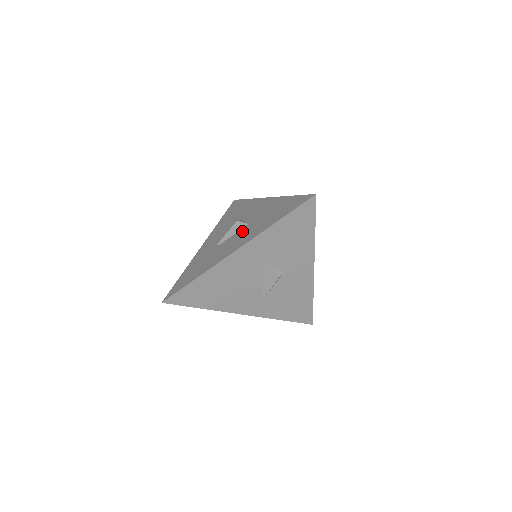
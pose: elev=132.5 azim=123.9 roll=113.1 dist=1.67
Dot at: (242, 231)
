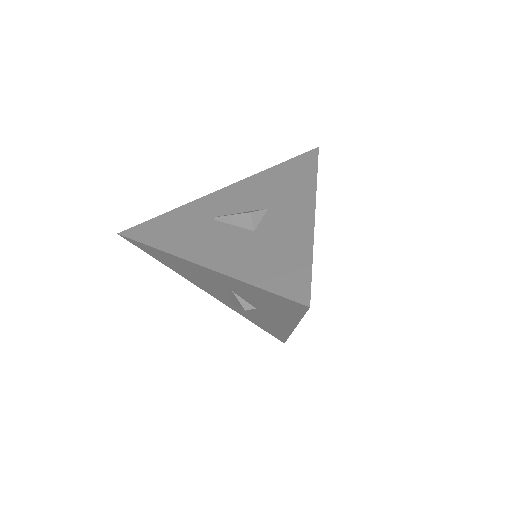
Dot at: (238, 235)
